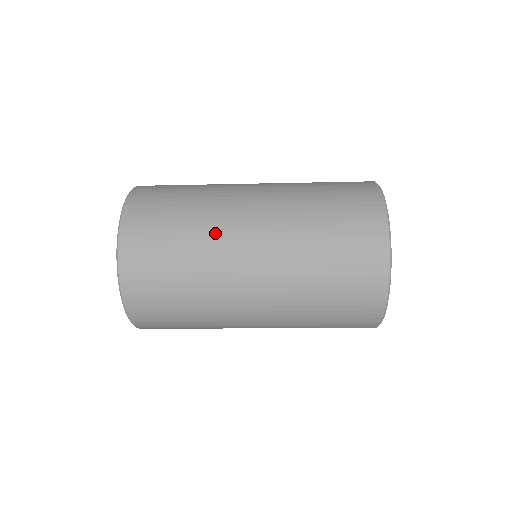
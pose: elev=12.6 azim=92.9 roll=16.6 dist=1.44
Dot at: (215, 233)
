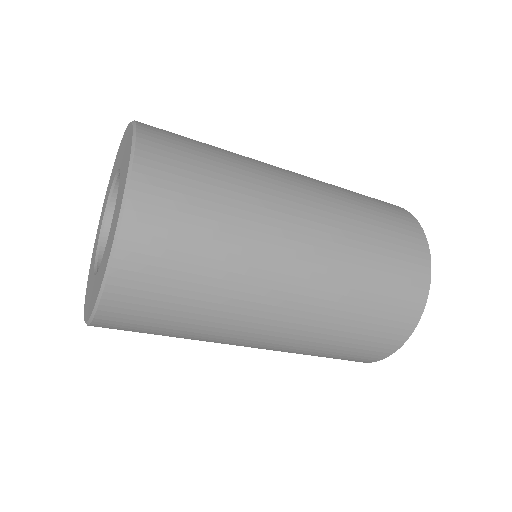
Dot at: (251, 159)
